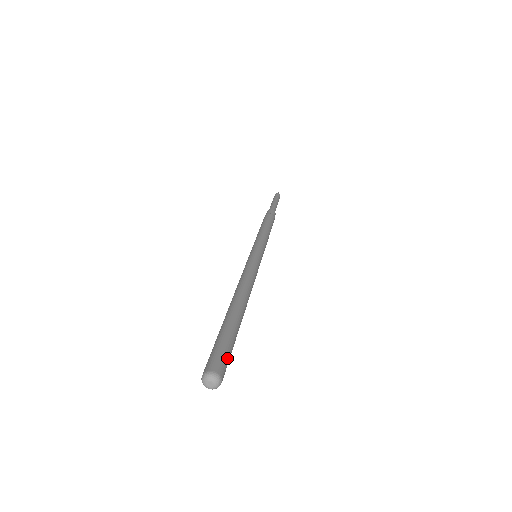
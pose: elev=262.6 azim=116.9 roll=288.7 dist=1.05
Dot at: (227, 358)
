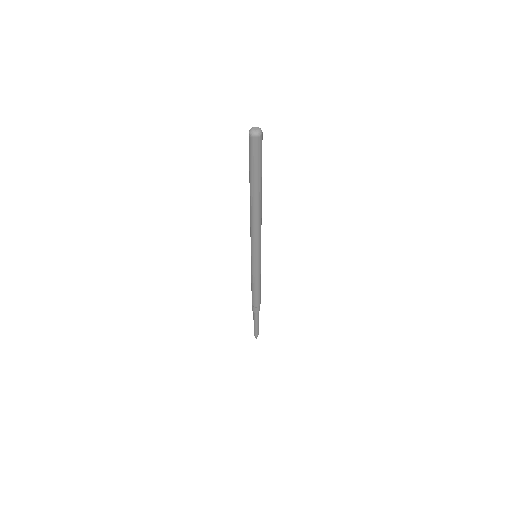
Dot at: occluded
